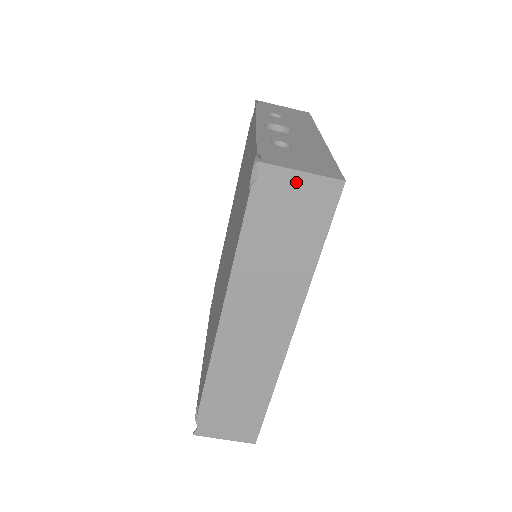
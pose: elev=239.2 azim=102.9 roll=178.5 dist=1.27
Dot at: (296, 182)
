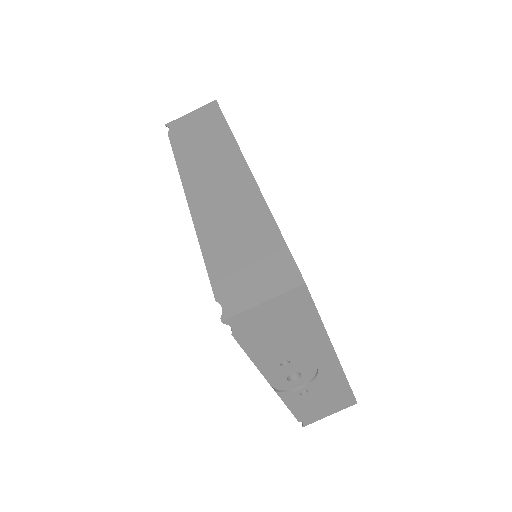
Dot at: (190, 117)
